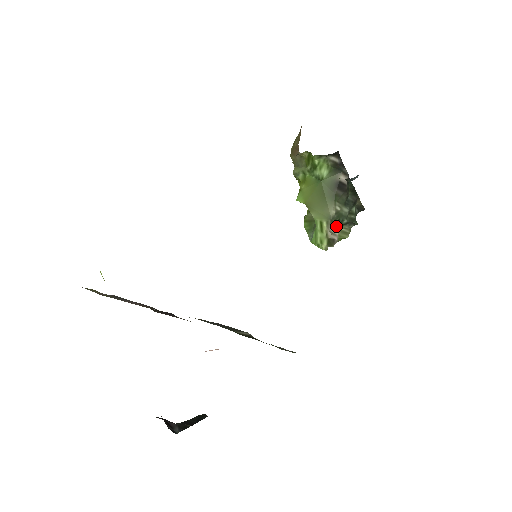
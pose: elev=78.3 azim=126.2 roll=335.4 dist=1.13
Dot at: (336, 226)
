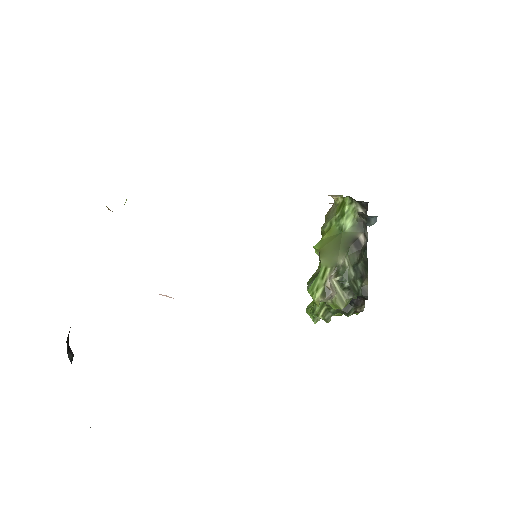
Dot at: (337, 286)
